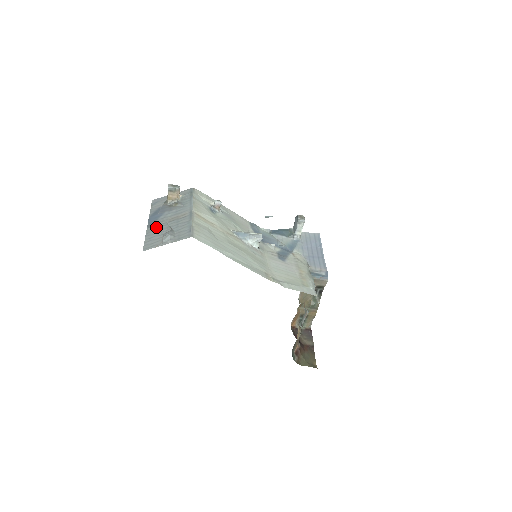
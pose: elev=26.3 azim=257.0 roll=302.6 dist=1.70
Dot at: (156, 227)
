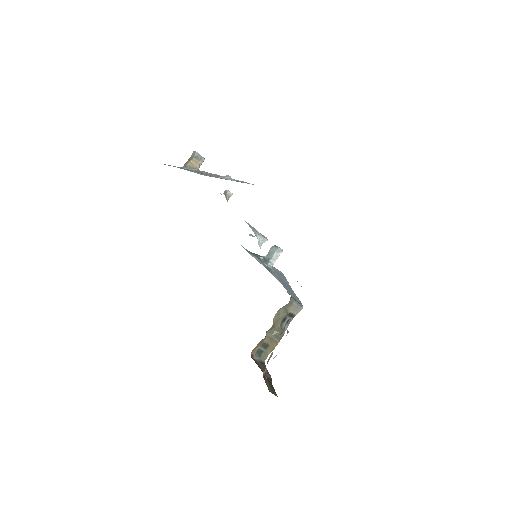
Dot at: (197, 172)
